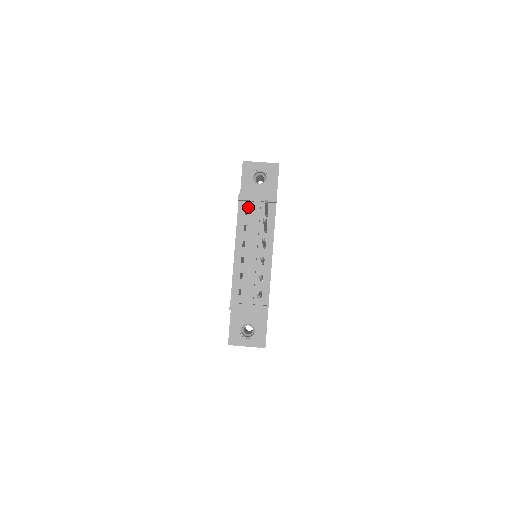
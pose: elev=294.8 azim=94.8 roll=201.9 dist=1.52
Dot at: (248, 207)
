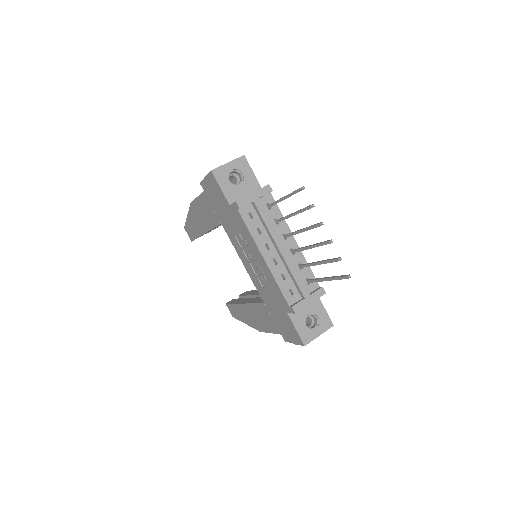
Dot at: (249, 210)
